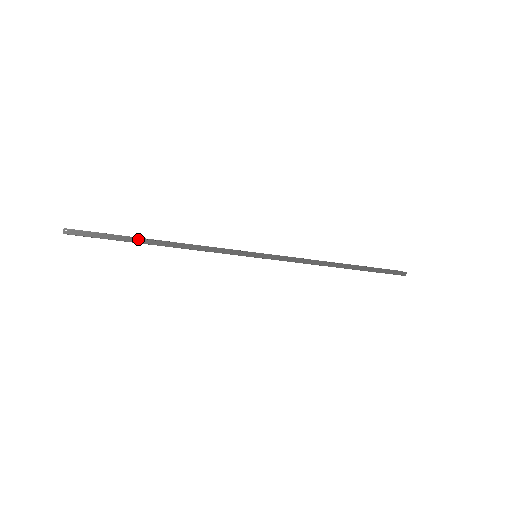
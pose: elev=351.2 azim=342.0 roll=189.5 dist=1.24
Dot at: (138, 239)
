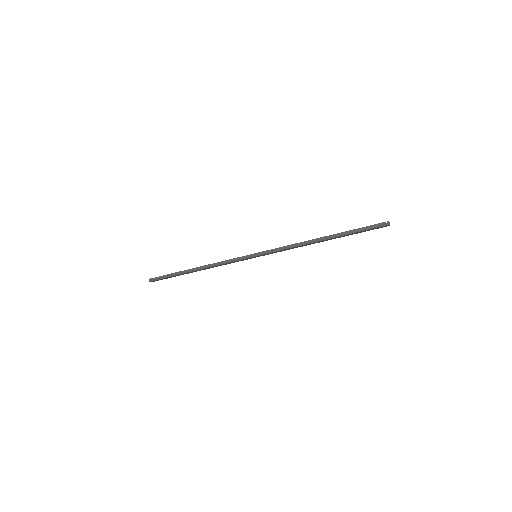
Dot at: (183, 271)
